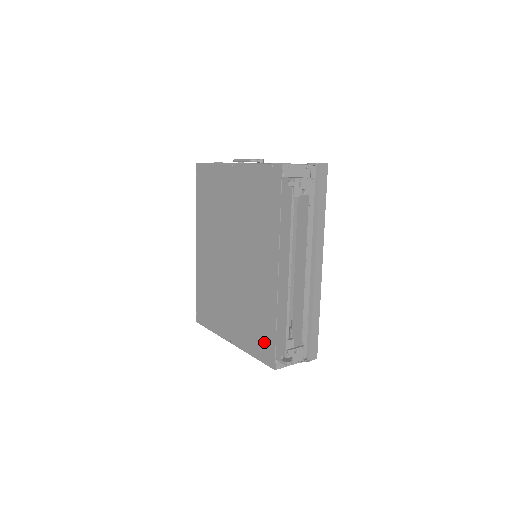
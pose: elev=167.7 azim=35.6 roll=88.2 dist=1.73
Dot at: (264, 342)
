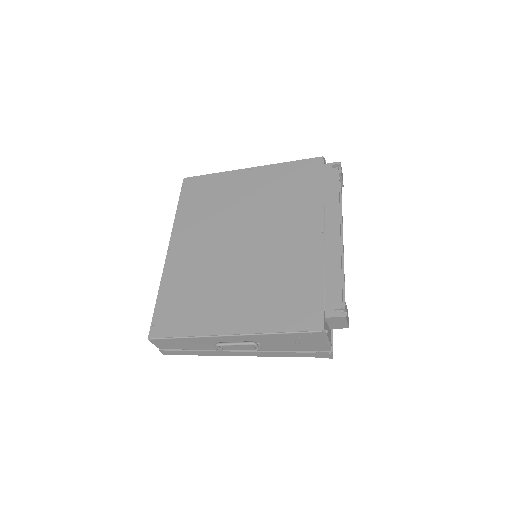
Dot at: (303, 306)
